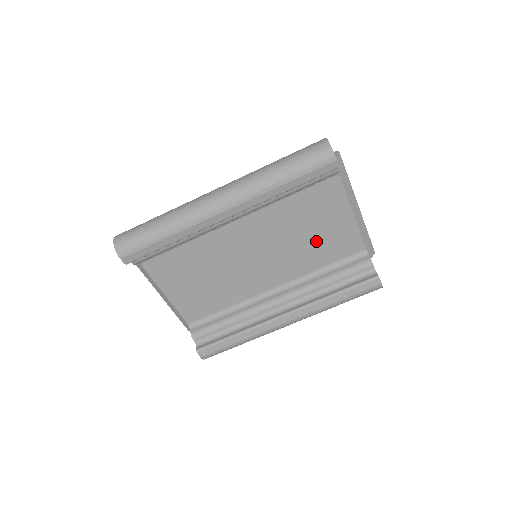
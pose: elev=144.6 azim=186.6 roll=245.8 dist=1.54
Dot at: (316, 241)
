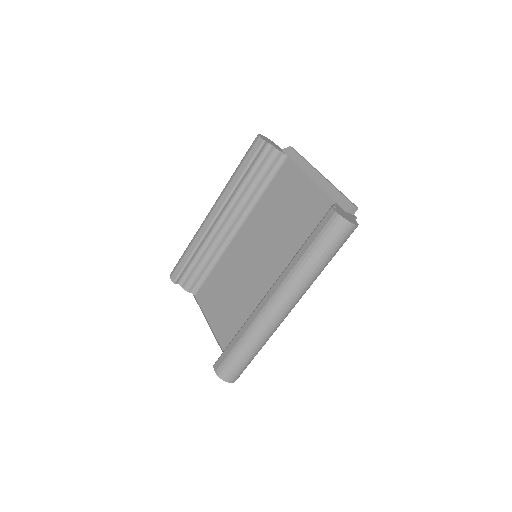
Dot at: (292, 218)
